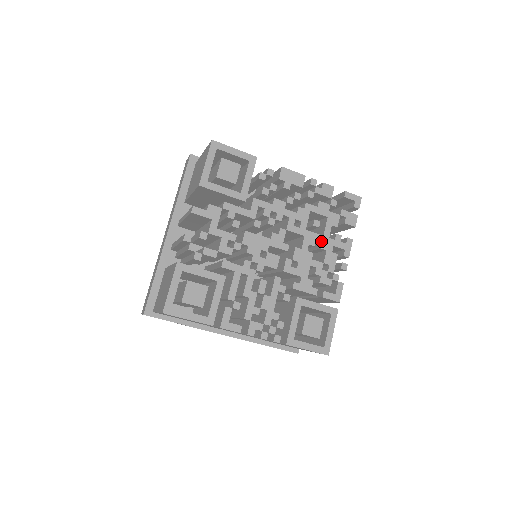
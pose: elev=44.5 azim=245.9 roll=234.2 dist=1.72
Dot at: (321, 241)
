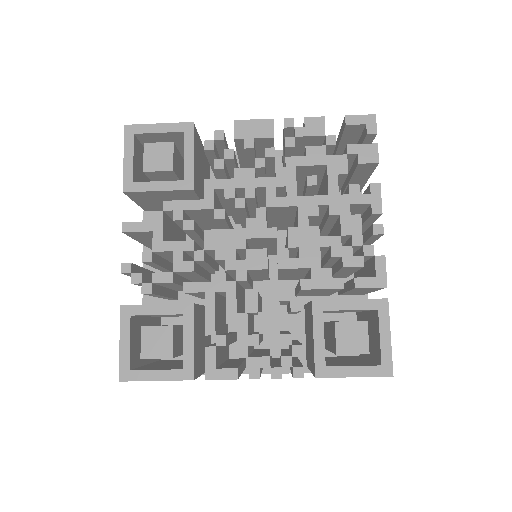
Dot at: (327, 204)
